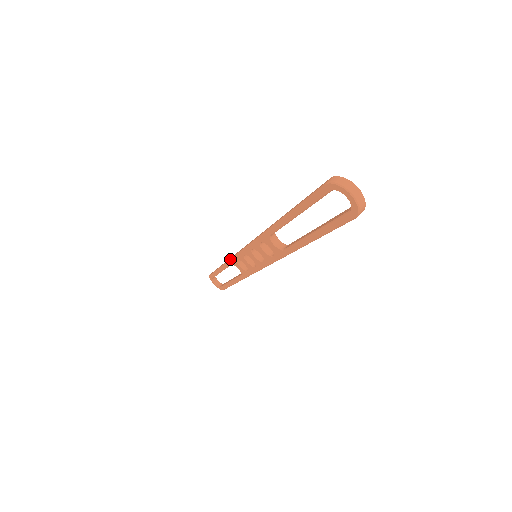
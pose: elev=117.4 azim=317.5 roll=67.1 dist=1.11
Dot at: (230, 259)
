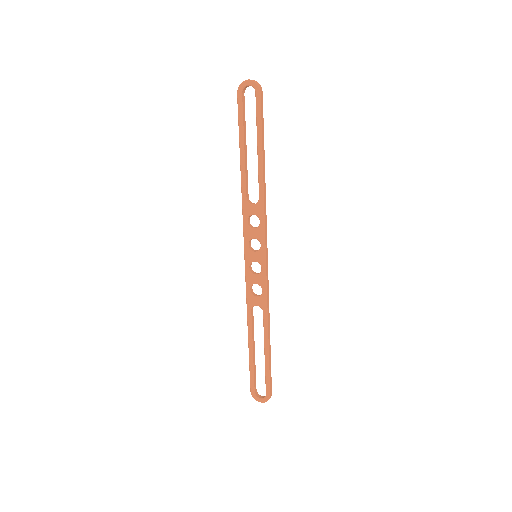
Dot at: (246, 302)
